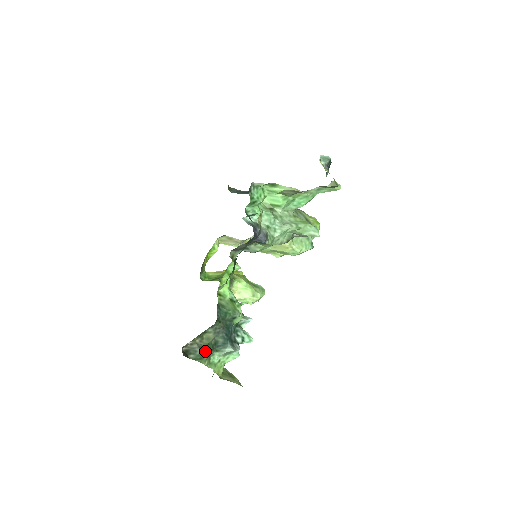
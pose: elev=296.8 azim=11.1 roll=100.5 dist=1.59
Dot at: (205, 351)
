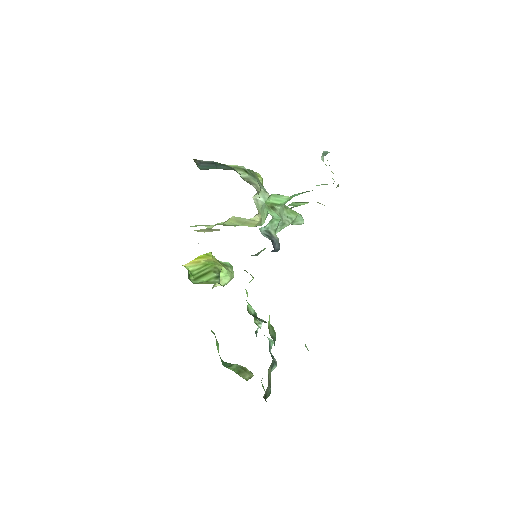
Dot at: occluded
